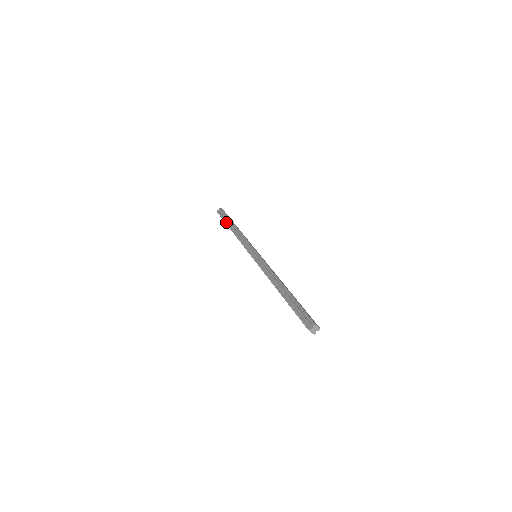
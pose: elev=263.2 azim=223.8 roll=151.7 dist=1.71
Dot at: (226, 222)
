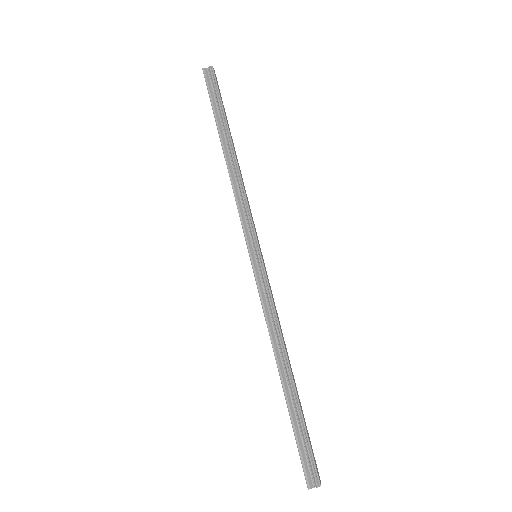
Dot at: (218, 122)
